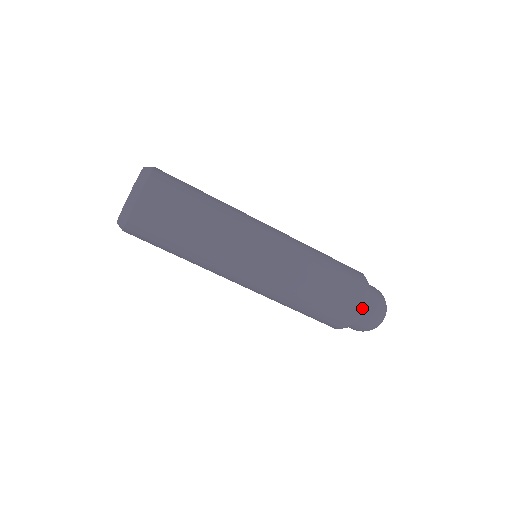
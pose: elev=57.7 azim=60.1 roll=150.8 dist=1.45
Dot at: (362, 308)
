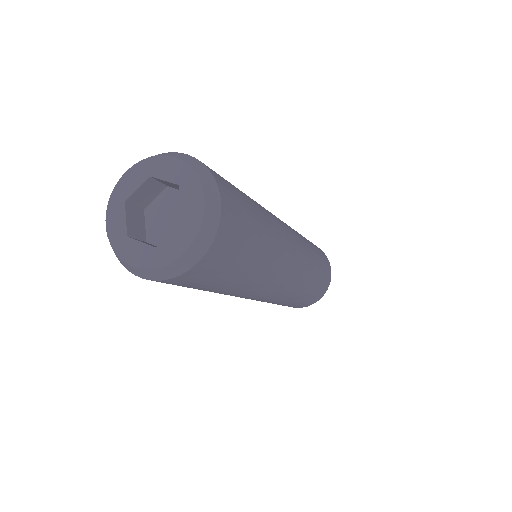
Dot at: occluded
